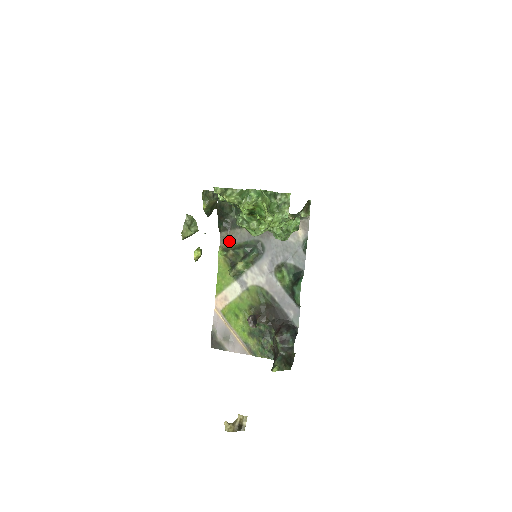
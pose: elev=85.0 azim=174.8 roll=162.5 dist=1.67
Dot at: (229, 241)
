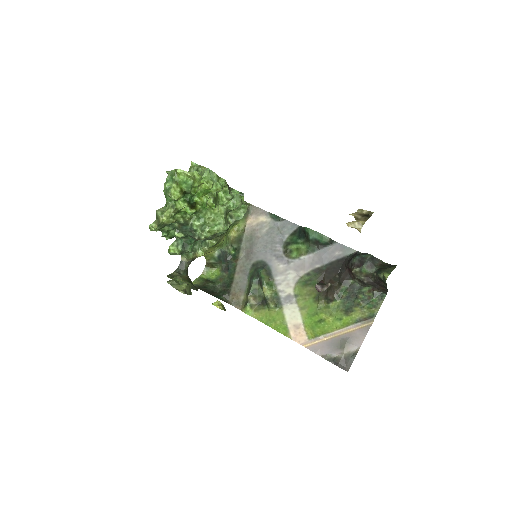
Dot at: (240, 298)
